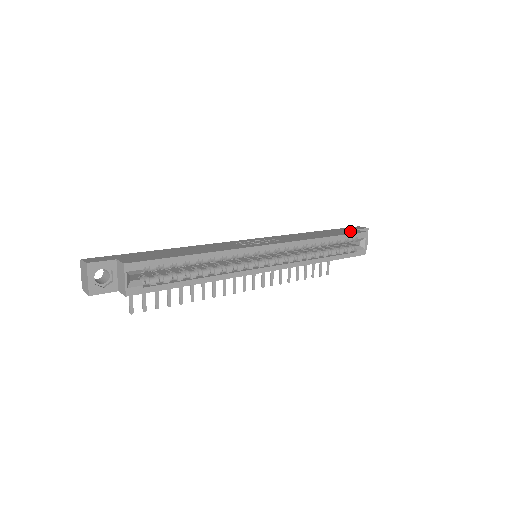
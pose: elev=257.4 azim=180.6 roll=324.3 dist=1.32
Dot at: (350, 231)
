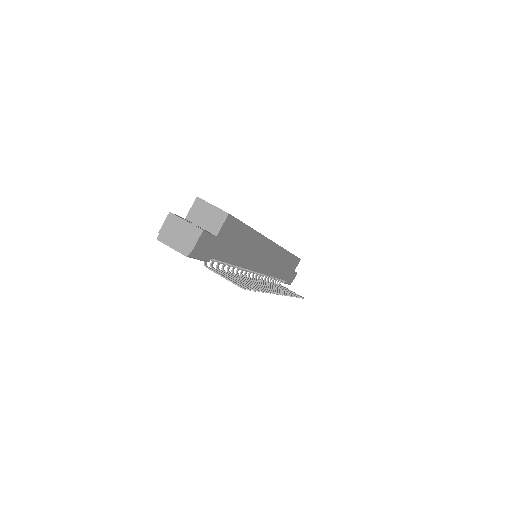
Dot at: occluded
